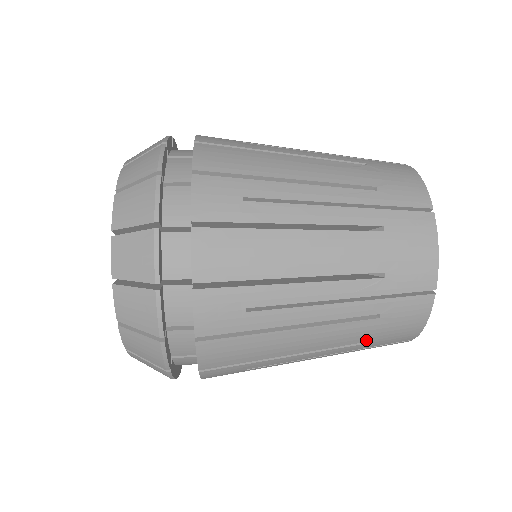
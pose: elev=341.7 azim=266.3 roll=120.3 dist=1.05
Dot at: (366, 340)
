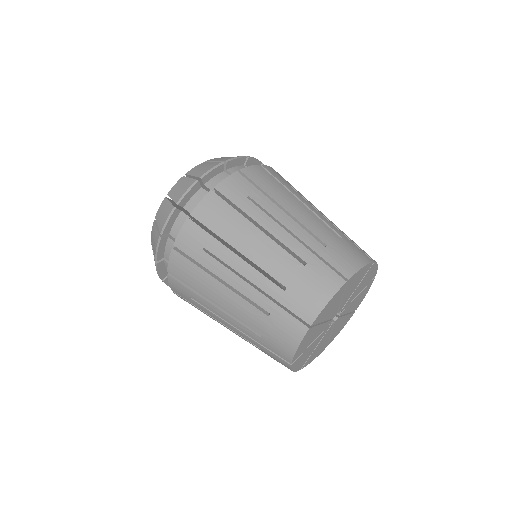
Dot at: occluded
